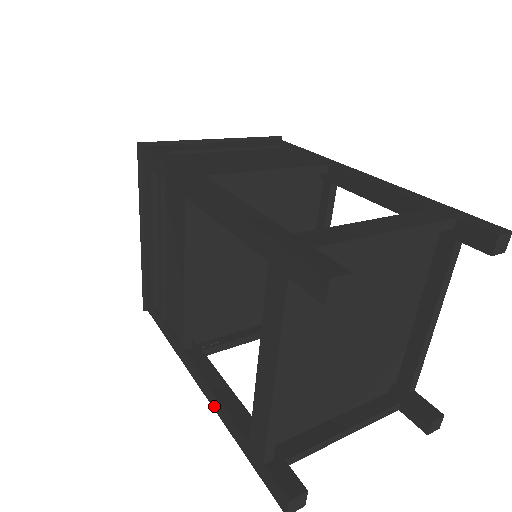
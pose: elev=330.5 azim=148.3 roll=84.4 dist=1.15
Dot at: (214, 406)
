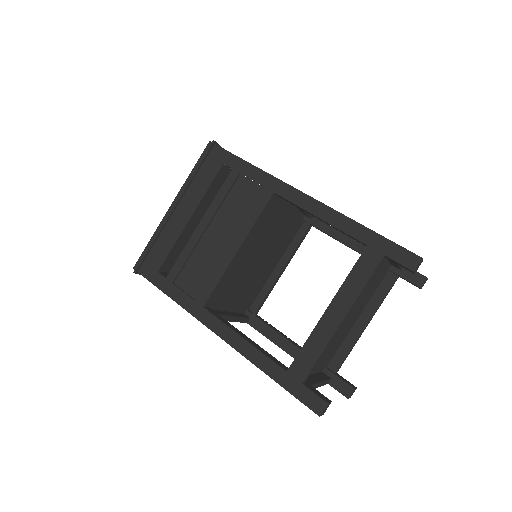
Dot at: (240, 349)
